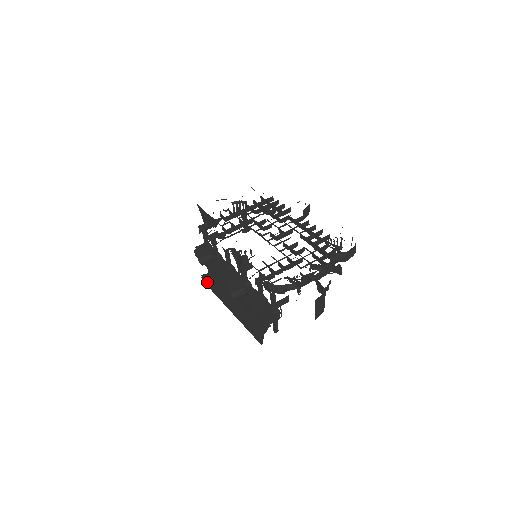
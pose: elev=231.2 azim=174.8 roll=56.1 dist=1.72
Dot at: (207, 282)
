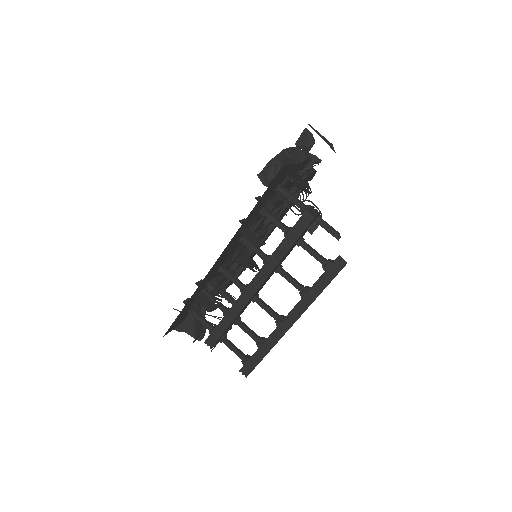
Dot at: (250, 359)
